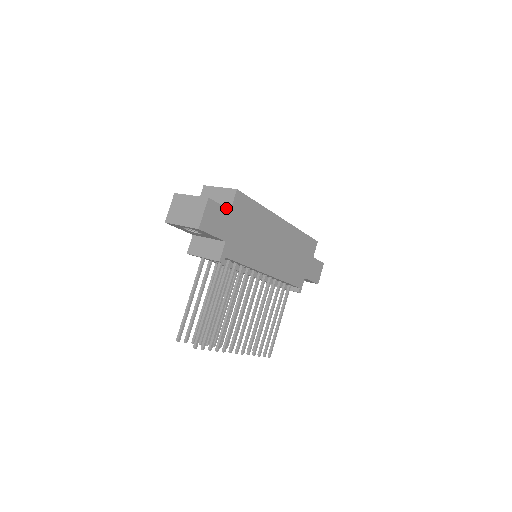
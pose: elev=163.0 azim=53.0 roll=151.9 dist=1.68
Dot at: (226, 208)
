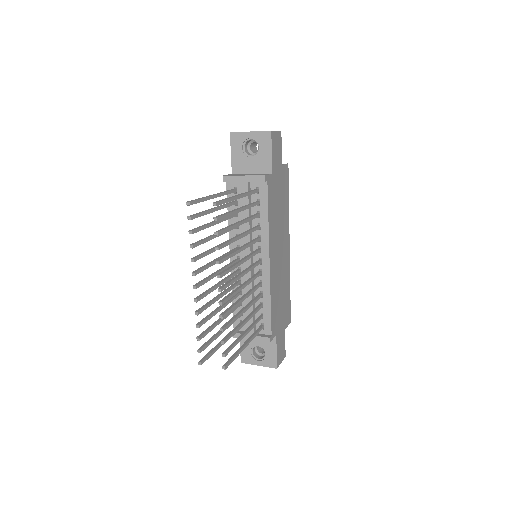
Dot at: (281, 158)
